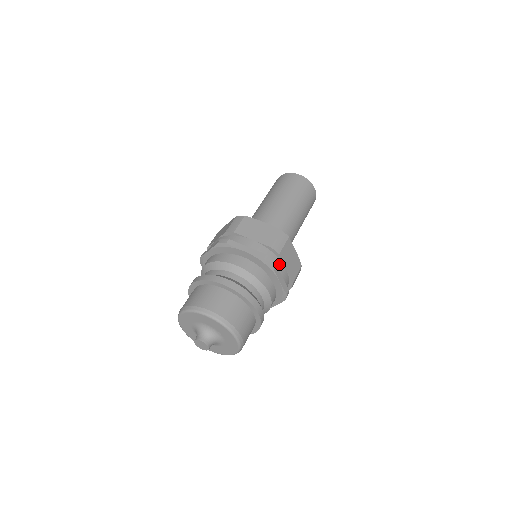
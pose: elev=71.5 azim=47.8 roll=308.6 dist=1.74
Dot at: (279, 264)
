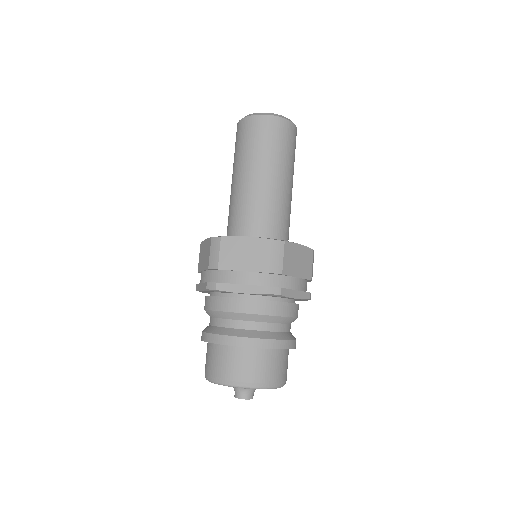
Dot at: (287, 281)
